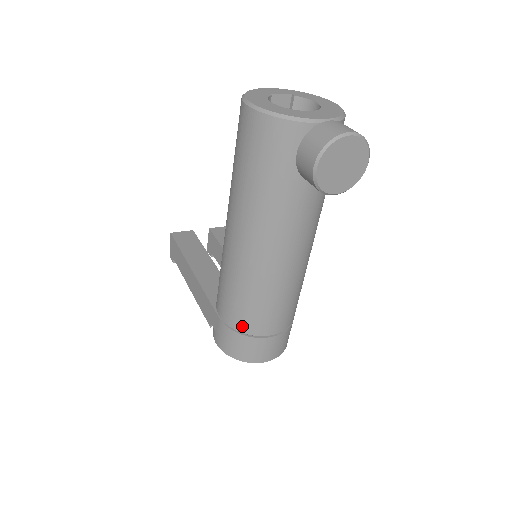
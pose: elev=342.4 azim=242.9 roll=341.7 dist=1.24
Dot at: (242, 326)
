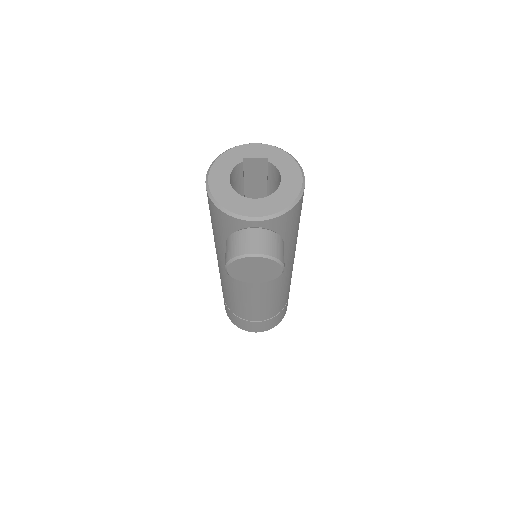
Dot at: (231, 308)
